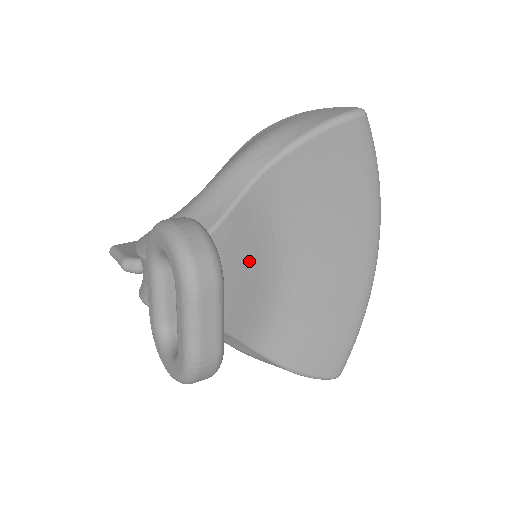
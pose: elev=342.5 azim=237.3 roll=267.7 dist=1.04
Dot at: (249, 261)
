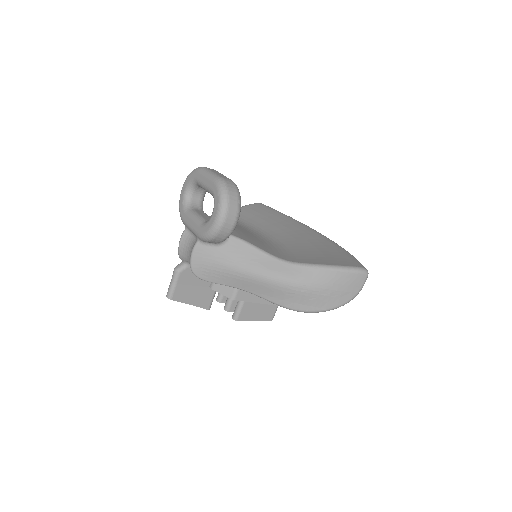
Dot at: (245, 231)
